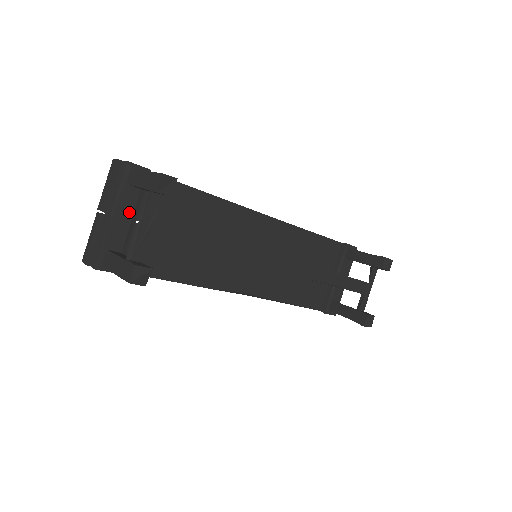
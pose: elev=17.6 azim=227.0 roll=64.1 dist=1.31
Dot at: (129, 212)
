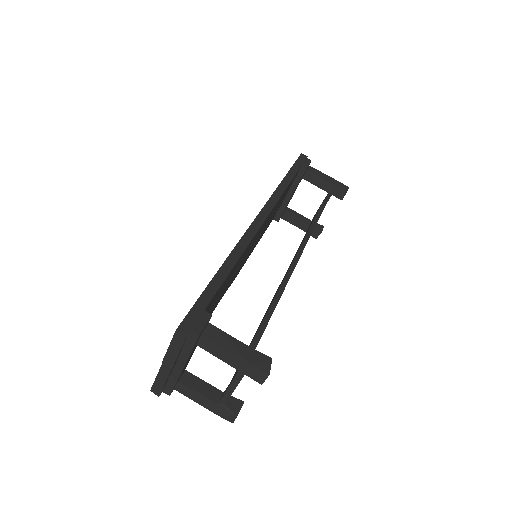
Dot at: occluded
